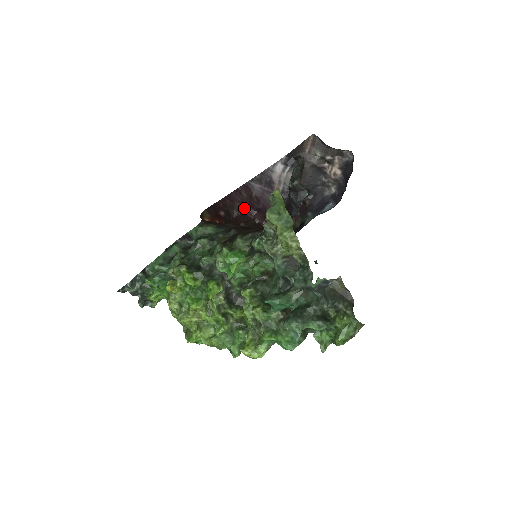
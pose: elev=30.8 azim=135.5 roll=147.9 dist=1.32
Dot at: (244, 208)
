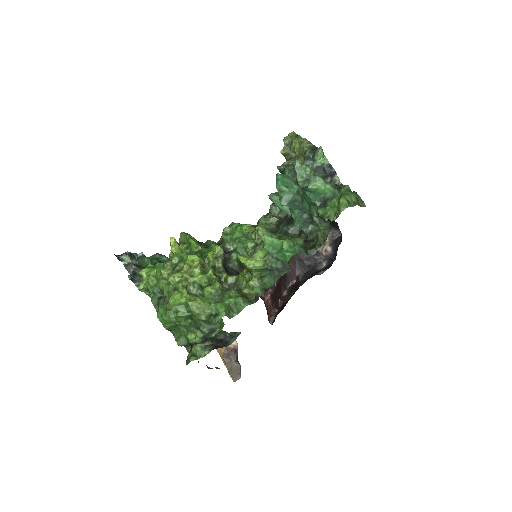
Dot at: occluded
